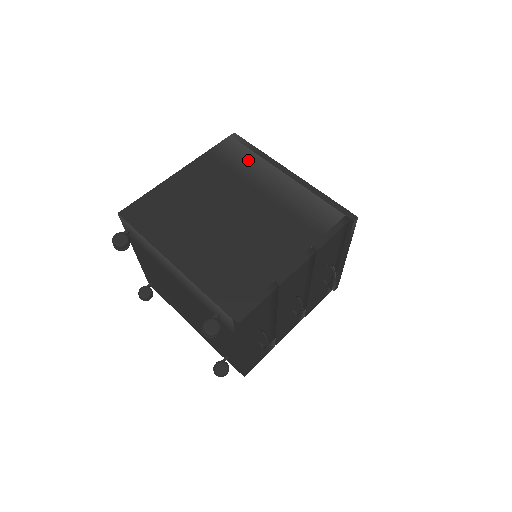
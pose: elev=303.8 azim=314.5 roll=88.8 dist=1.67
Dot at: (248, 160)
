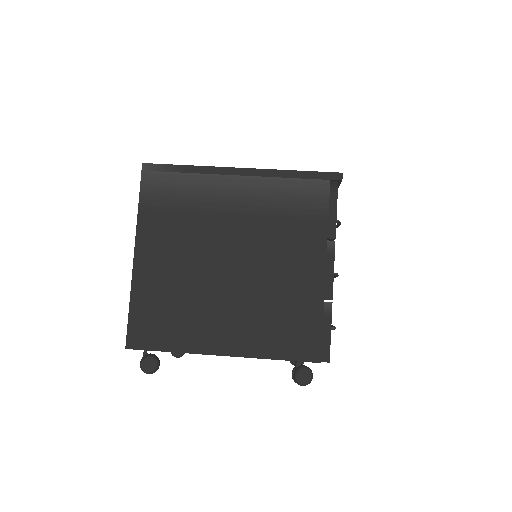
Dot at: (188, 188)
